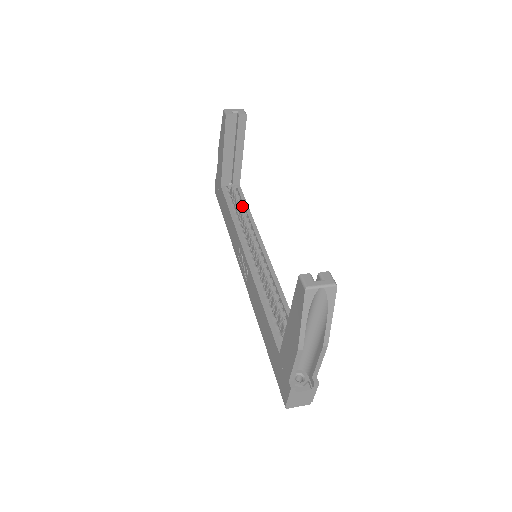
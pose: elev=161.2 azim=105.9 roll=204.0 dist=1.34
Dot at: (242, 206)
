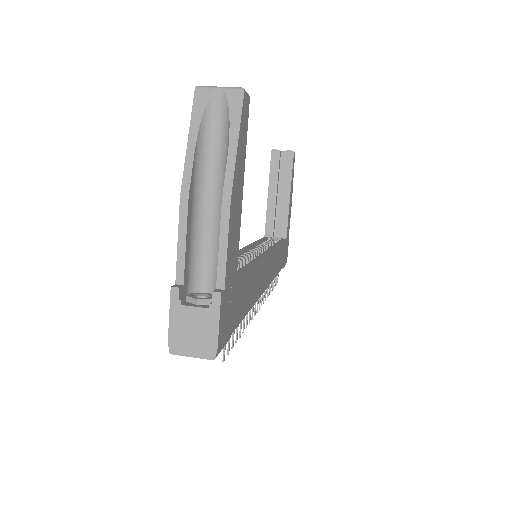
Dot at: occluded
